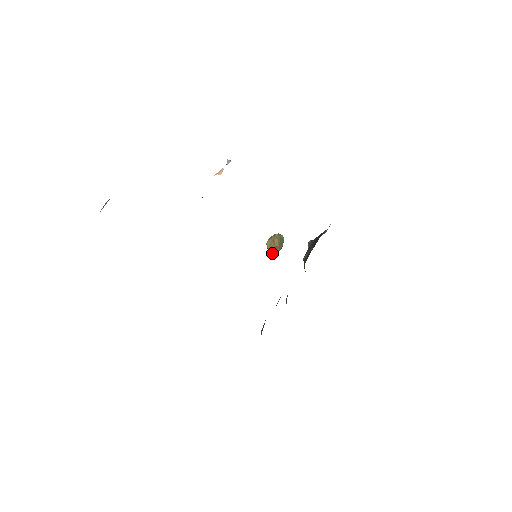
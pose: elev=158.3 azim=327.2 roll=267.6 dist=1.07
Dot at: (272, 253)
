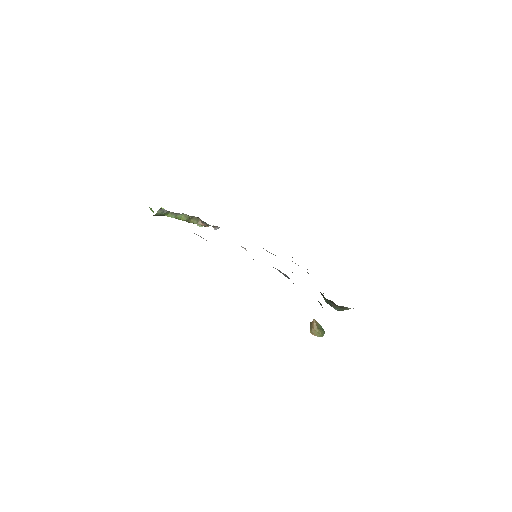
Dot at: (317, 333)
